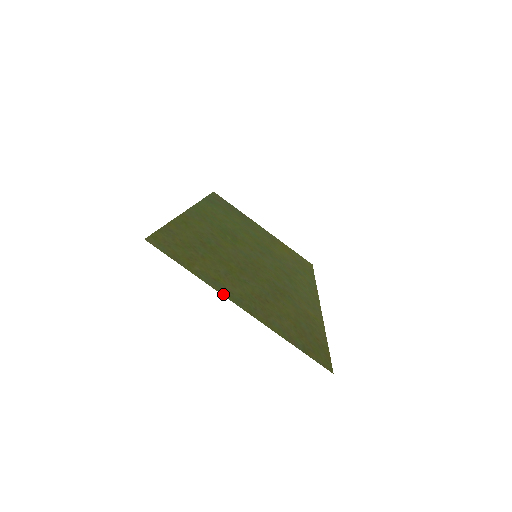
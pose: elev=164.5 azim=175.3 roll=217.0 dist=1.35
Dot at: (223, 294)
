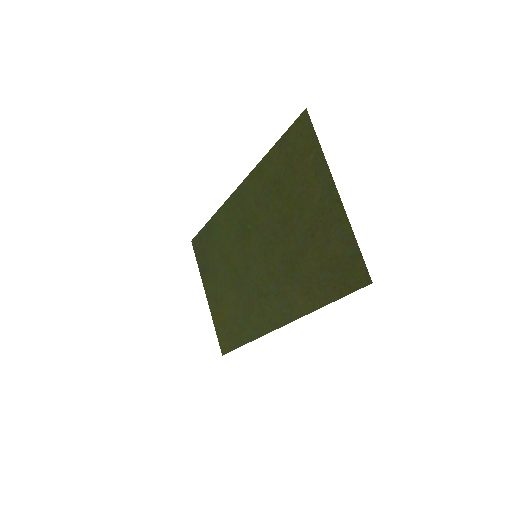
Dot at: (330, 174)
